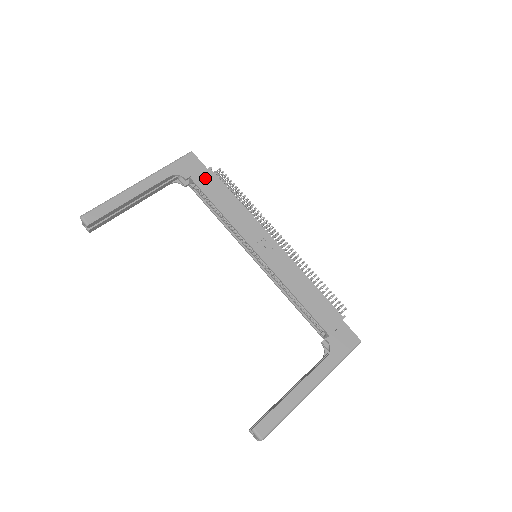
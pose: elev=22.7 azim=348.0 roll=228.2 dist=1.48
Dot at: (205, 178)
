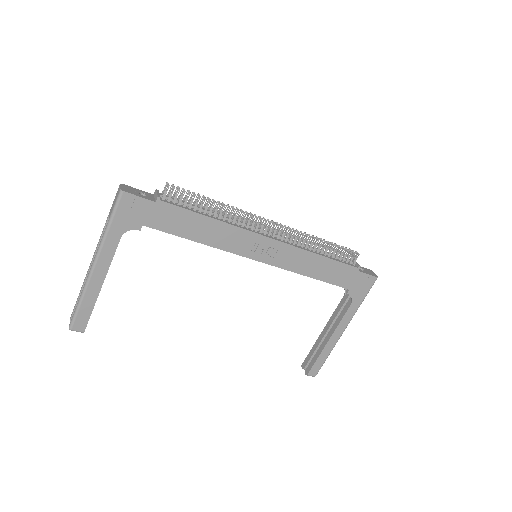
Dot at: (160, 216)
